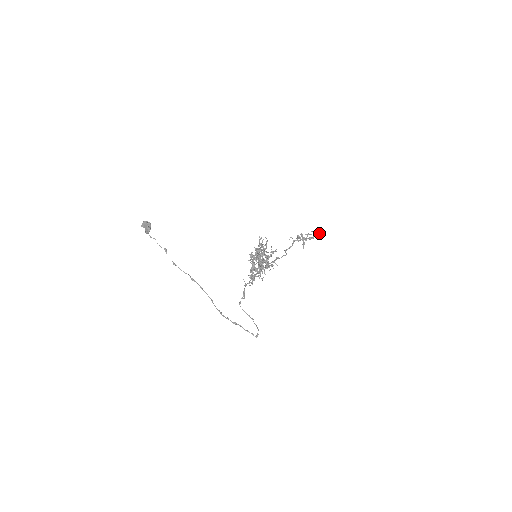
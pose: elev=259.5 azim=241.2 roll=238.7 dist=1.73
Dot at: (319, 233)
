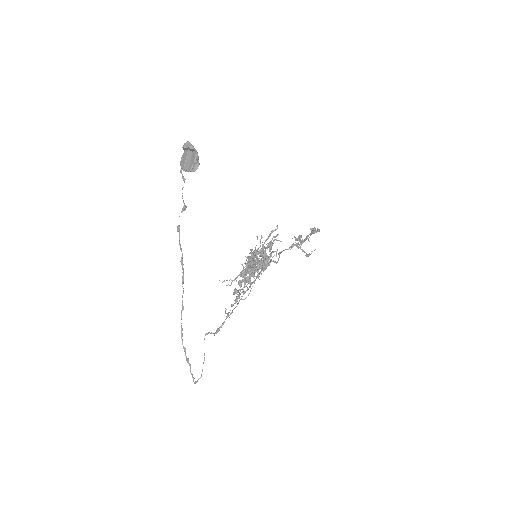
Dot at: (314, 231)
